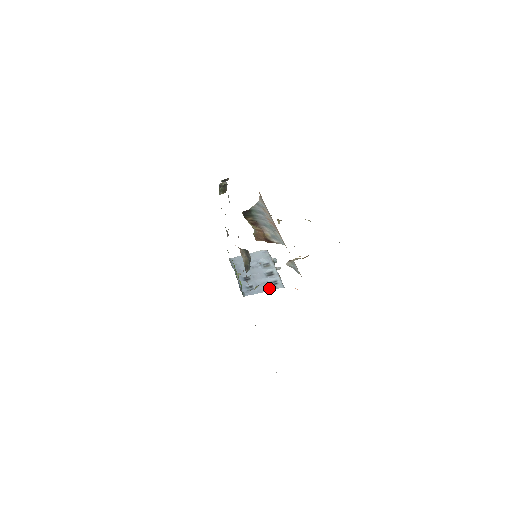
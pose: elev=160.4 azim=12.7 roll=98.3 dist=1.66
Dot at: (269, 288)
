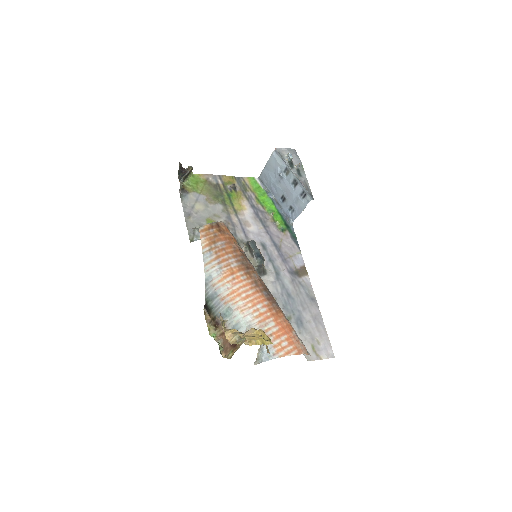
Dot at: (303, 204)
